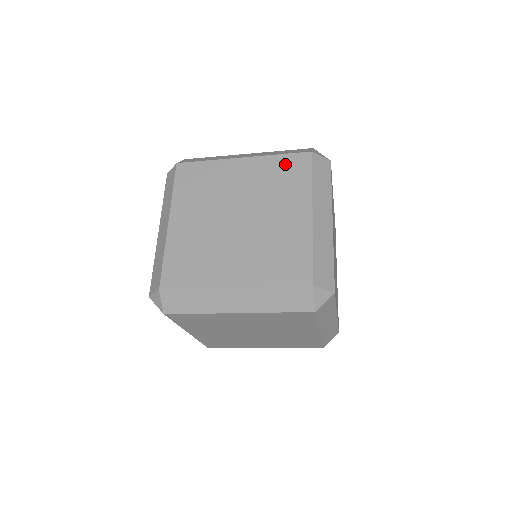
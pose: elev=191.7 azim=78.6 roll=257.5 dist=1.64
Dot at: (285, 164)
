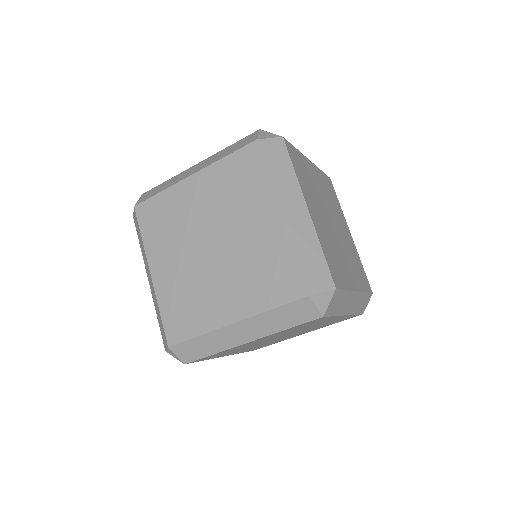
Dot at: occluded
